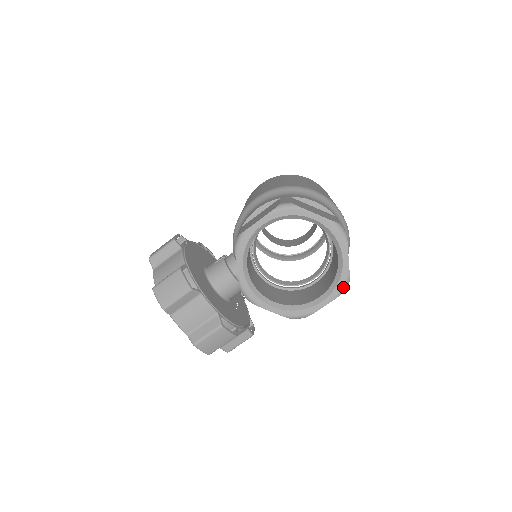
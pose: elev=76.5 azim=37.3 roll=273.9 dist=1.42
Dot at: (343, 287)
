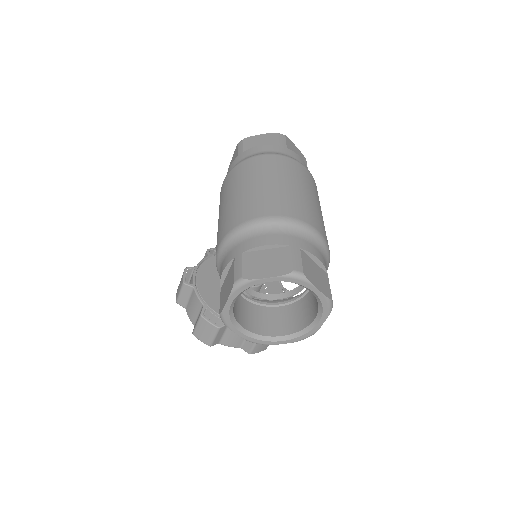
Dot at: (329, 307)
